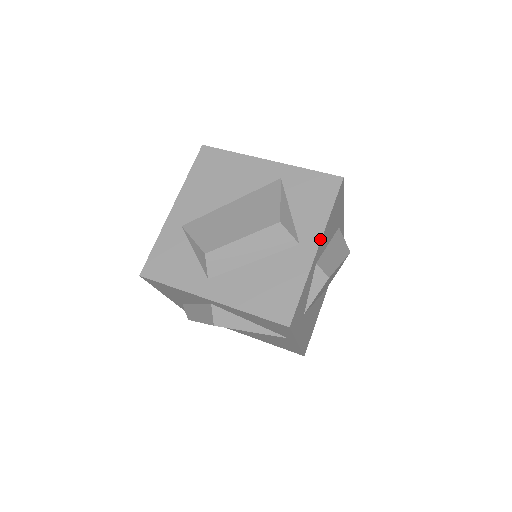
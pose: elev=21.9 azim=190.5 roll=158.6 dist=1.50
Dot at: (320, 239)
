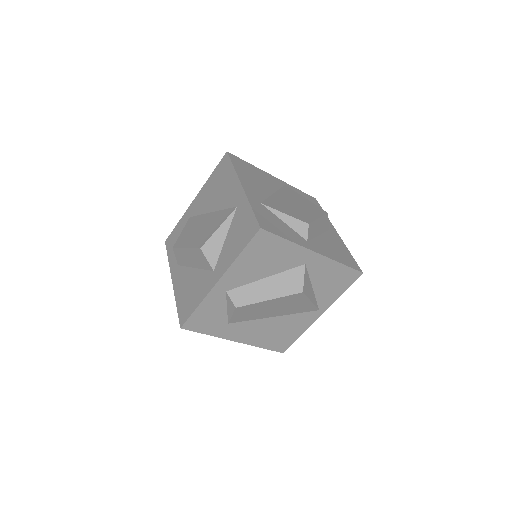
Dot at: (222, 275)
